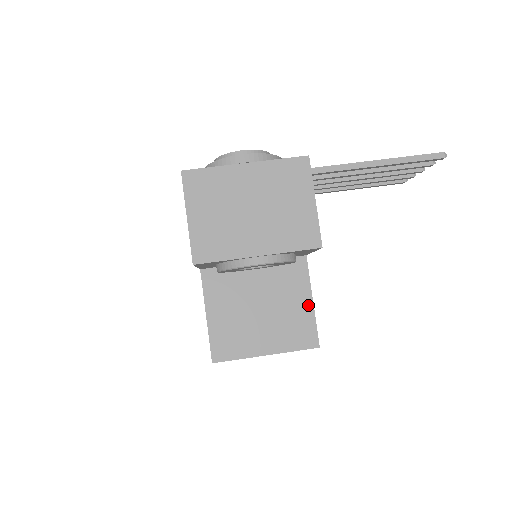
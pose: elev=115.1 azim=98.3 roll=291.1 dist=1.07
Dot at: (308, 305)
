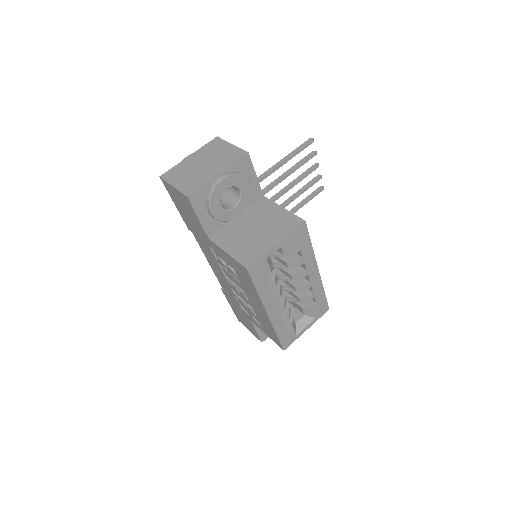
Dot at: (282, 211)
